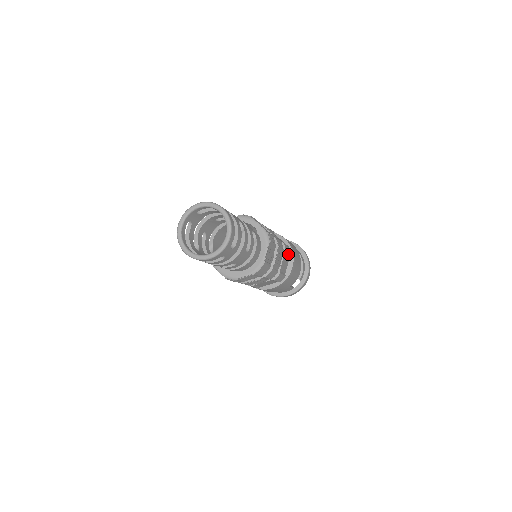
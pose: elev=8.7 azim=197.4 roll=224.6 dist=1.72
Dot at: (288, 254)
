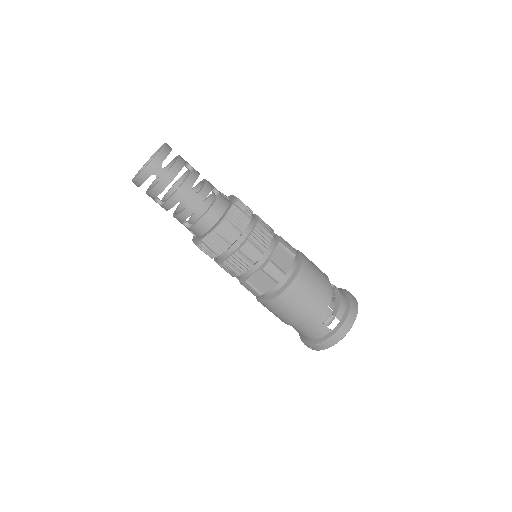
Dot at: (289, 251)
